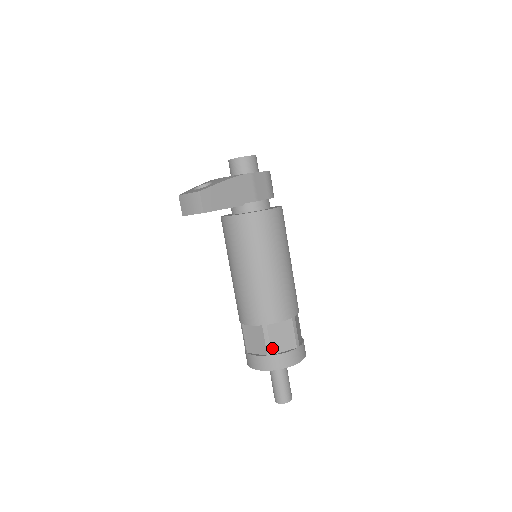
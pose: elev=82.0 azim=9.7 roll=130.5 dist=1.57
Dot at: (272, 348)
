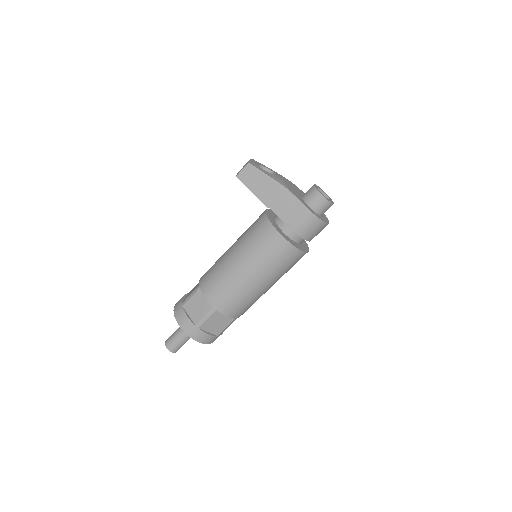
Dot at: (187, 303)
